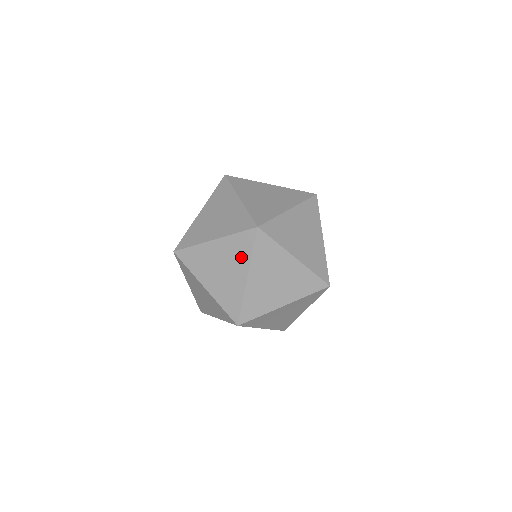
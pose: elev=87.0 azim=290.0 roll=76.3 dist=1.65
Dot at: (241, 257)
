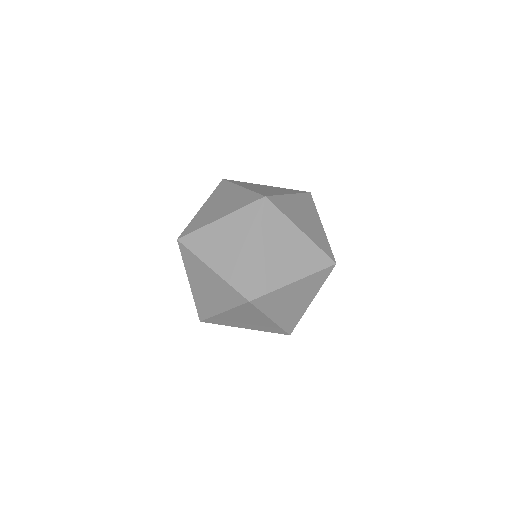
Dot at: (250, 229)
